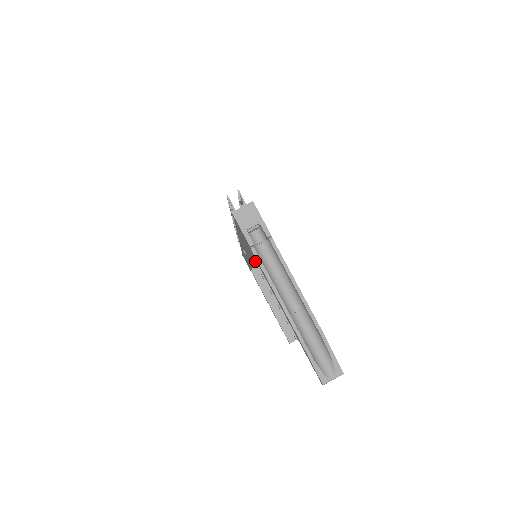
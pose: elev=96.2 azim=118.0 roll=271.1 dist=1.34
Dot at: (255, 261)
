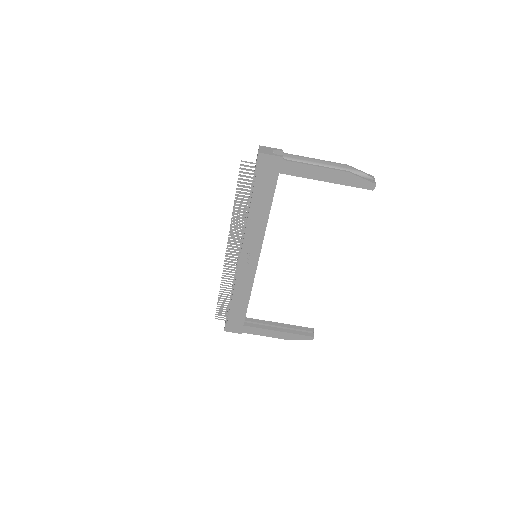
Dot at: occluded
